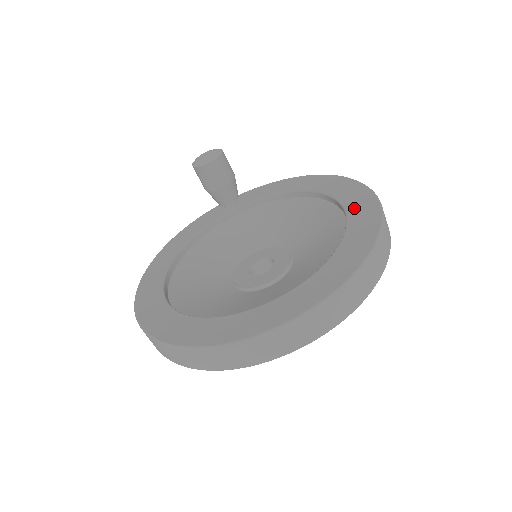
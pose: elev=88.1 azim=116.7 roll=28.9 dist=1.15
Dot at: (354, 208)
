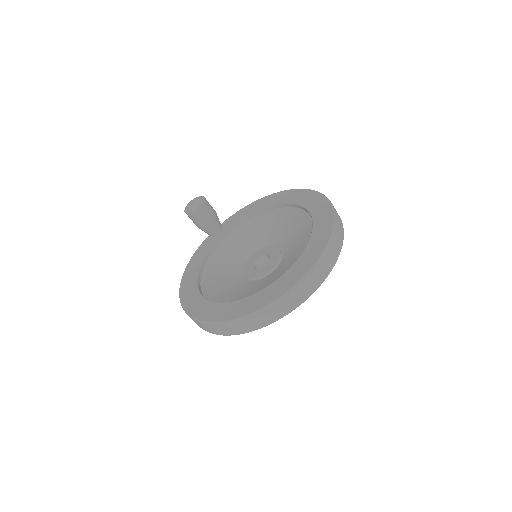
Dot at: (310, 204)
